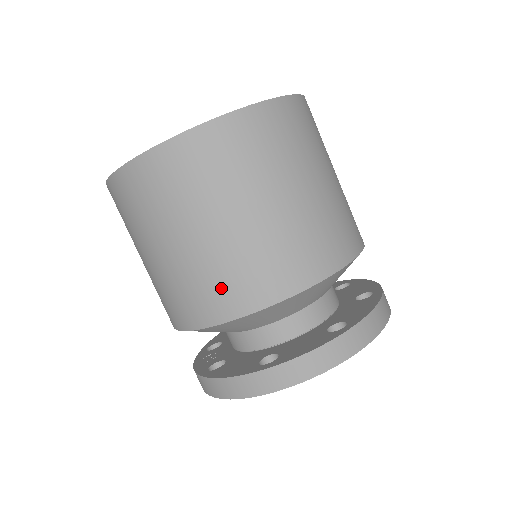
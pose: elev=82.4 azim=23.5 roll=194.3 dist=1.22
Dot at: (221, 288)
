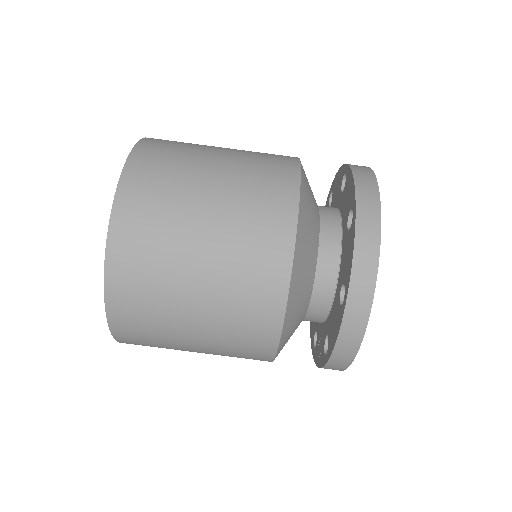
Dot at: (253, 297)
